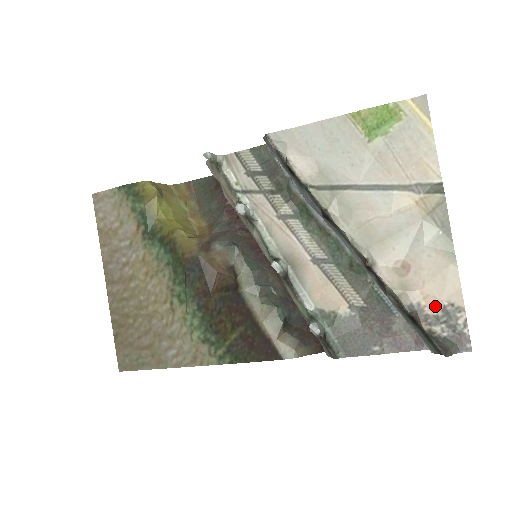
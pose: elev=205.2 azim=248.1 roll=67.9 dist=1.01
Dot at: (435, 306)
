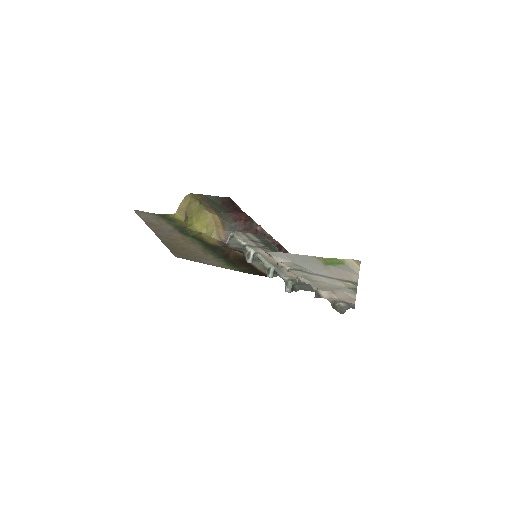
Dot at: (343, 301)
